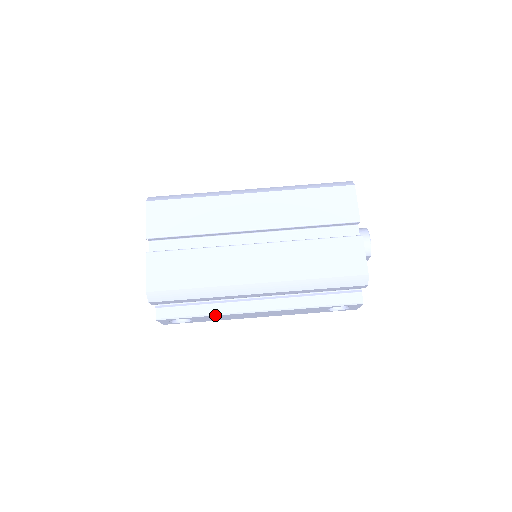
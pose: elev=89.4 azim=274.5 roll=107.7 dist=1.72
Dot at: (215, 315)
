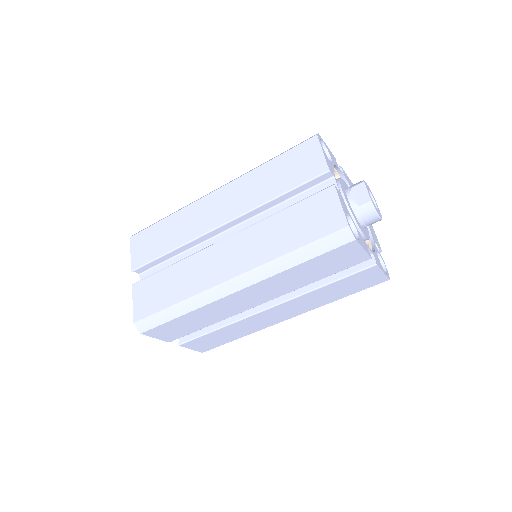
Dot at: occluded
